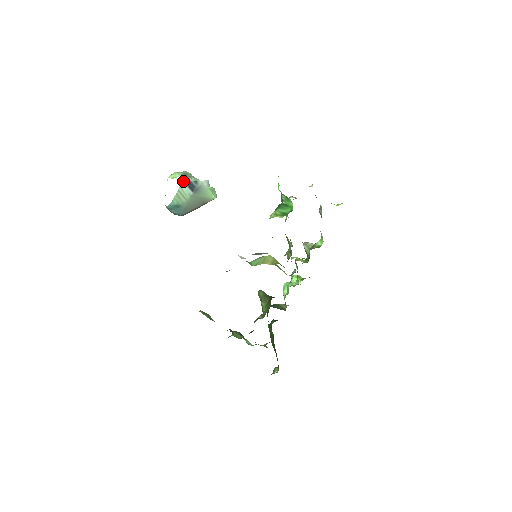
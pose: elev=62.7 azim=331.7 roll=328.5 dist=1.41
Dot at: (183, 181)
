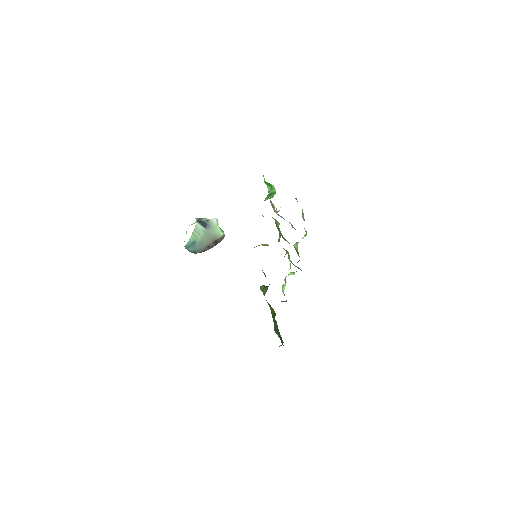
Dot at: (198, 222)
